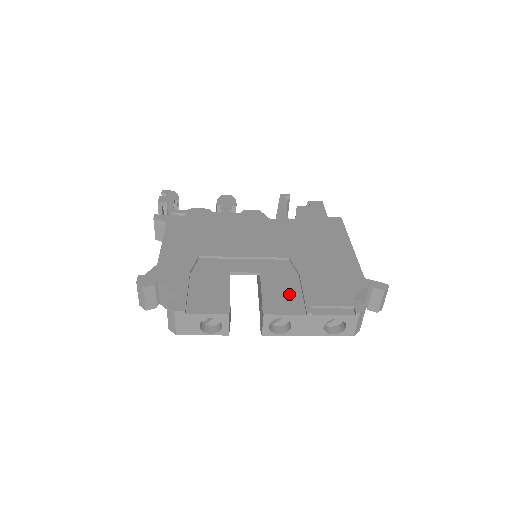
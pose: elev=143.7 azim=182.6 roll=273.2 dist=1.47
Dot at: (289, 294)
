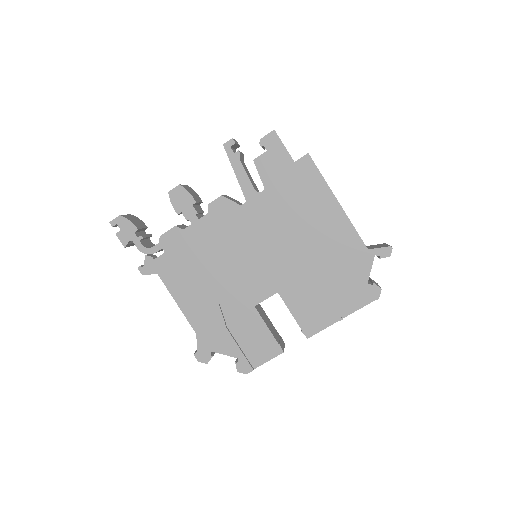
Dot at: (314, 306)
